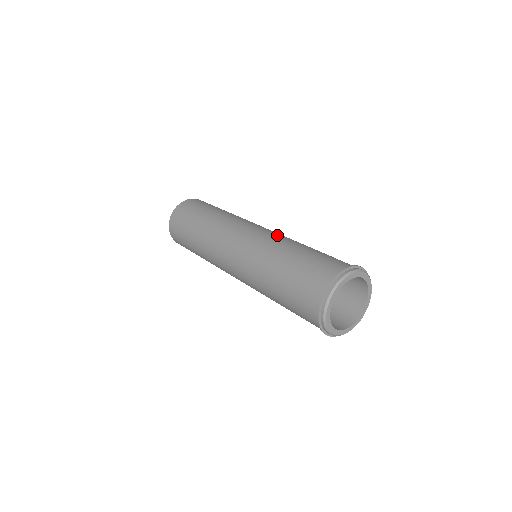
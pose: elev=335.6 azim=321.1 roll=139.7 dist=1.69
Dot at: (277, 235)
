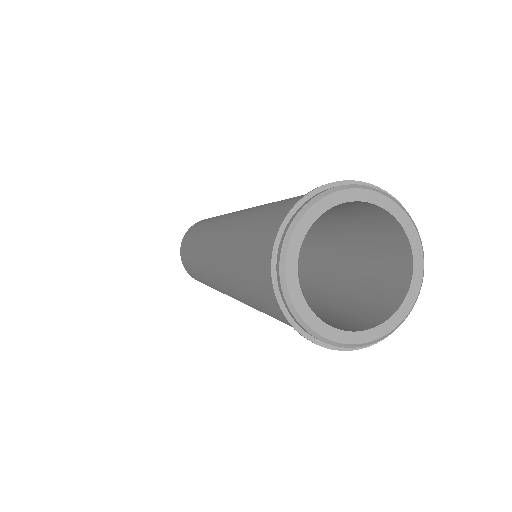
Dot at: (232, 221)
